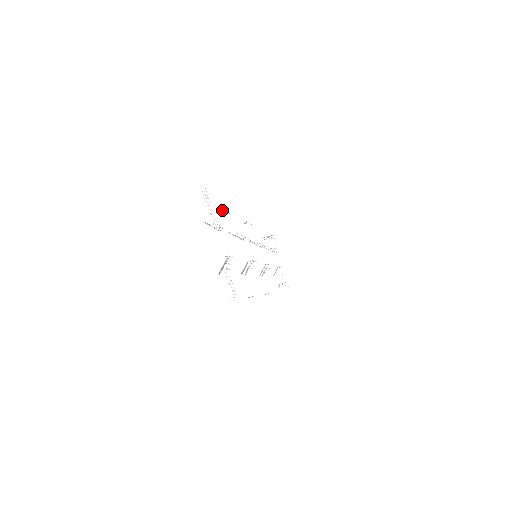
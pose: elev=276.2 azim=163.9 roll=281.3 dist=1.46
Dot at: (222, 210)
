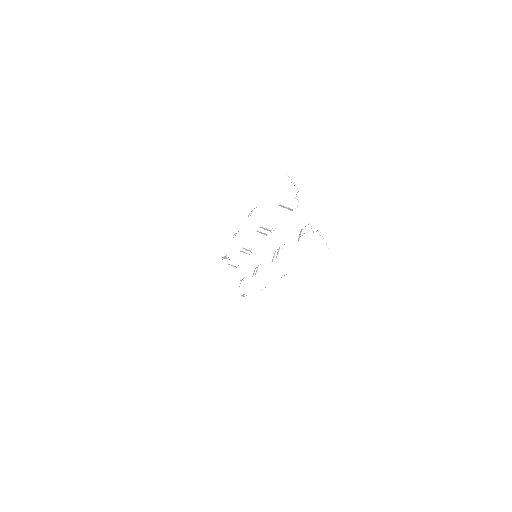
Dot at: (252, 210)
